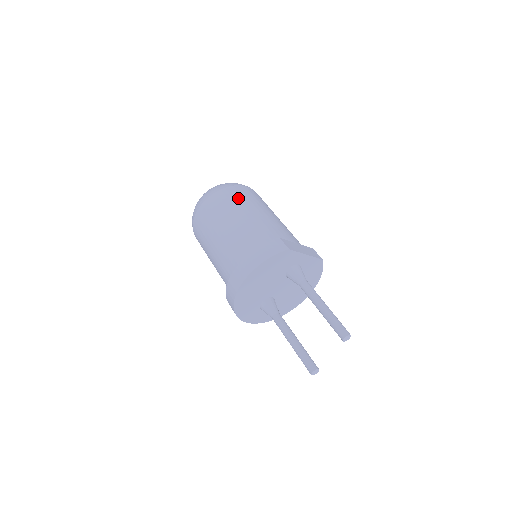
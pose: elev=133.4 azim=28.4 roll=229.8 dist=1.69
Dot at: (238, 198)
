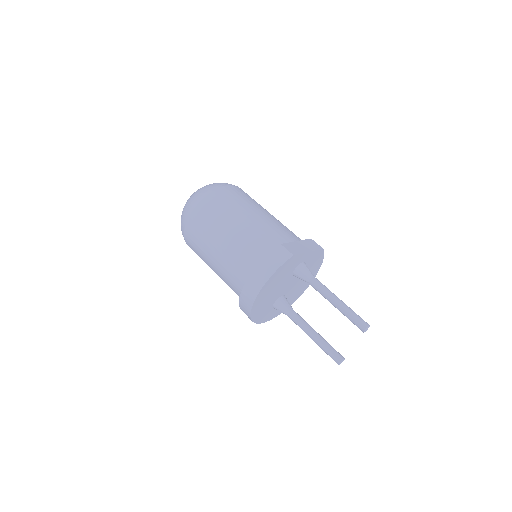
Dot at: (225, 204)
